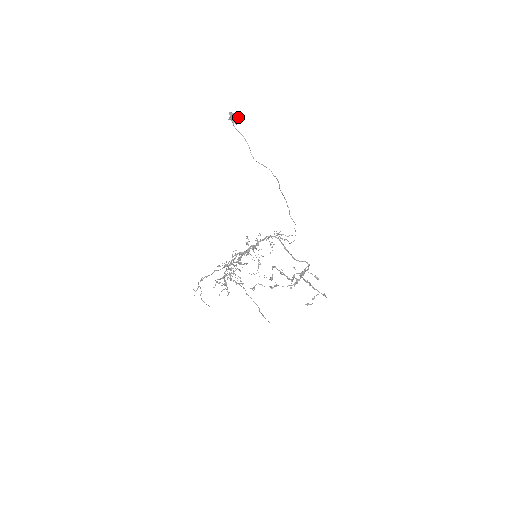
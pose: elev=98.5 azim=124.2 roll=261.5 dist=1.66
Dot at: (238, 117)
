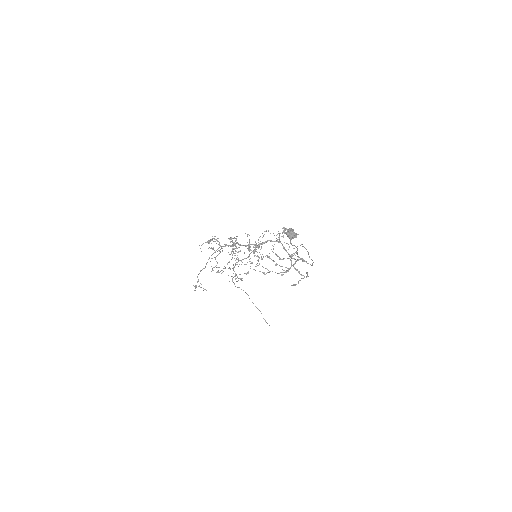
Dot at: (296, 234)
